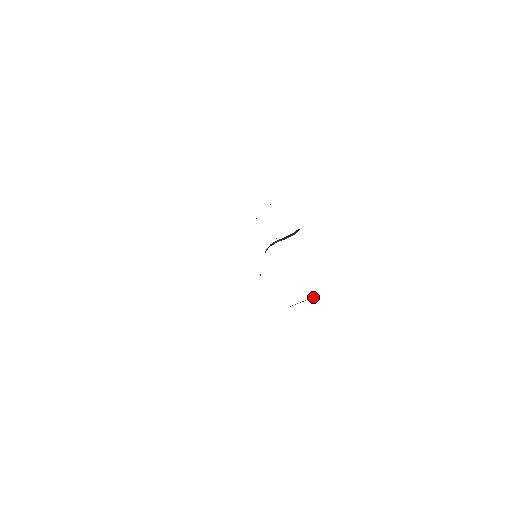
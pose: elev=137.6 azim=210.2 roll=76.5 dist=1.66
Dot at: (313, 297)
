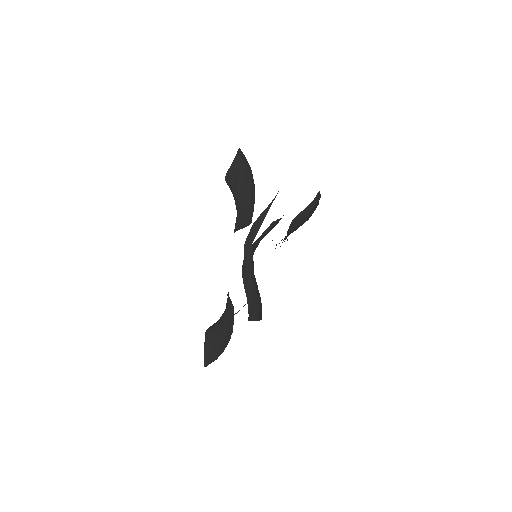
Dot at: (317, 194)
